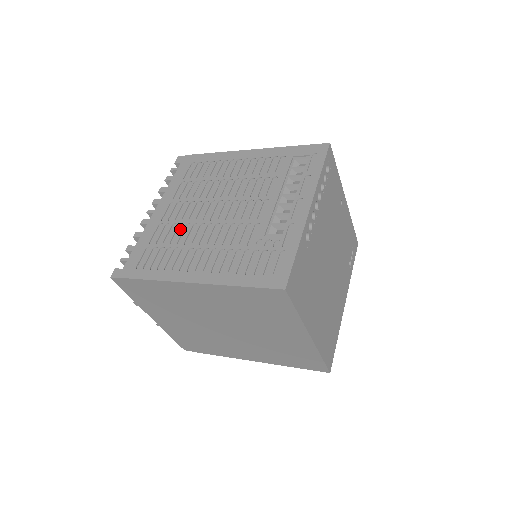
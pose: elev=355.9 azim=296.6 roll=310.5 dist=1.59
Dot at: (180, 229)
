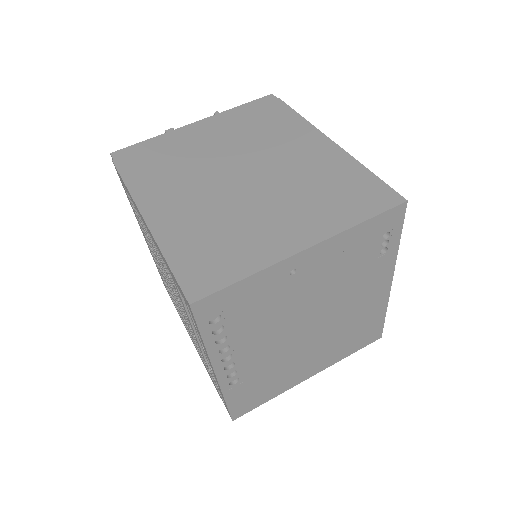
Dot at: occluded
